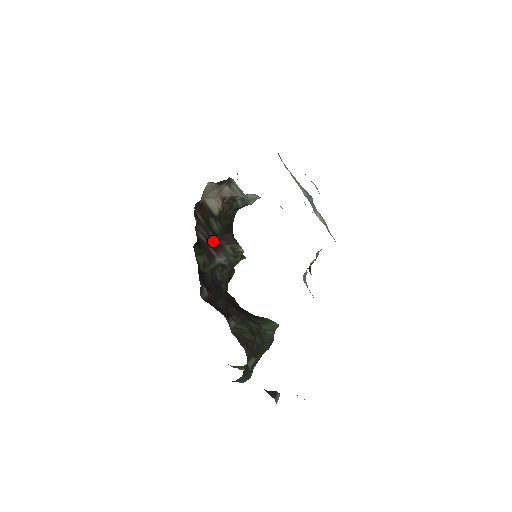
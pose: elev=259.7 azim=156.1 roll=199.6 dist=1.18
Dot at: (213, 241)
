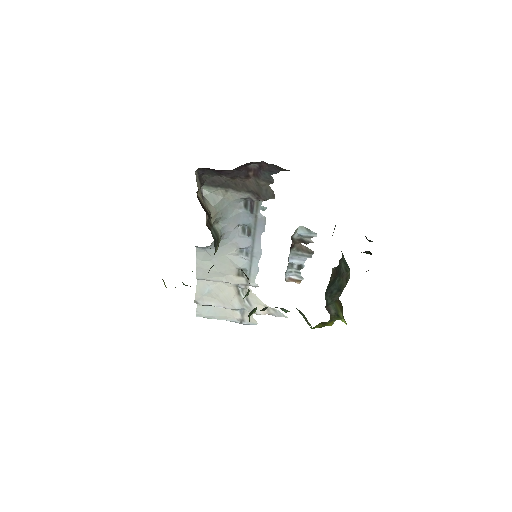
Dot at: occluded
